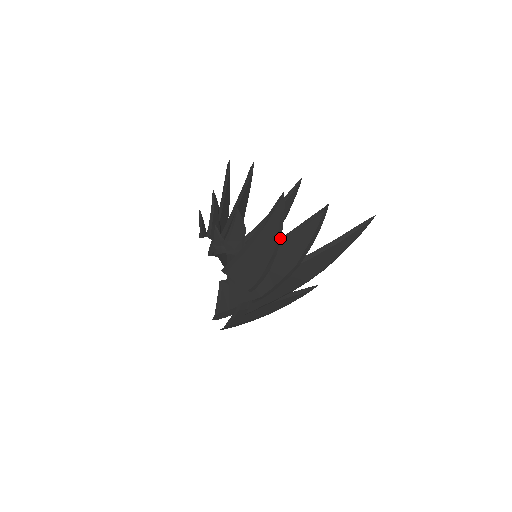
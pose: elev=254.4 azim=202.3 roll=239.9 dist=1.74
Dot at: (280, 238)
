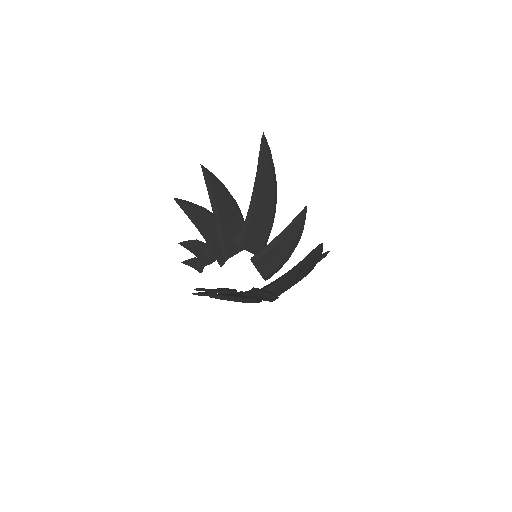
Dot at: (241, 301)
